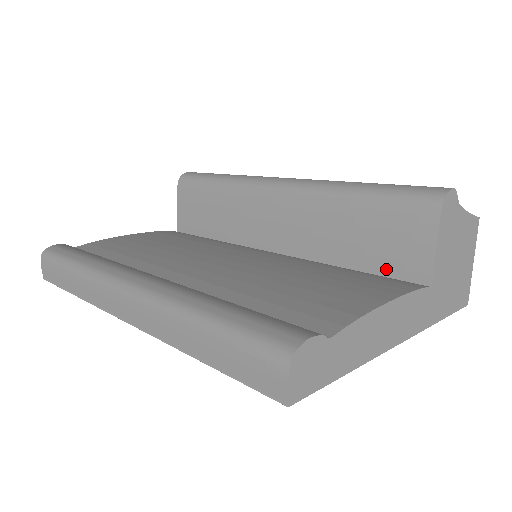
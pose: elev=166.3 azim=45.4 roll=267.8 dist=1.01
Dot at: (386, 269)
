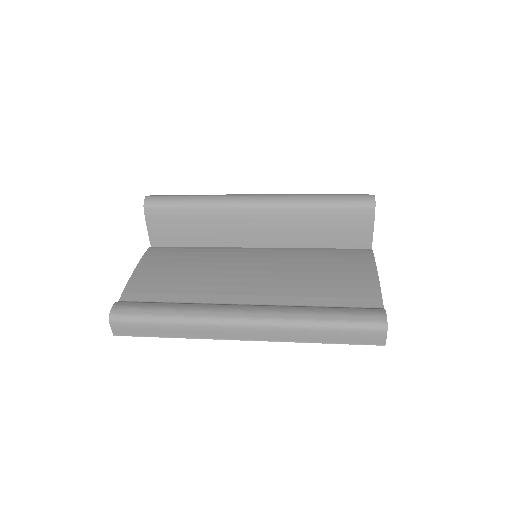
Dot at: (344, 244)
